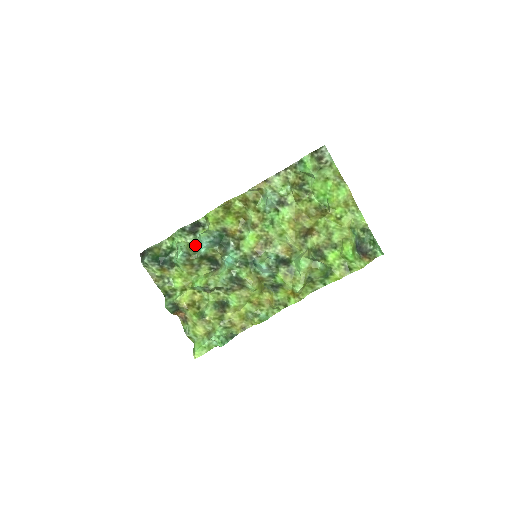
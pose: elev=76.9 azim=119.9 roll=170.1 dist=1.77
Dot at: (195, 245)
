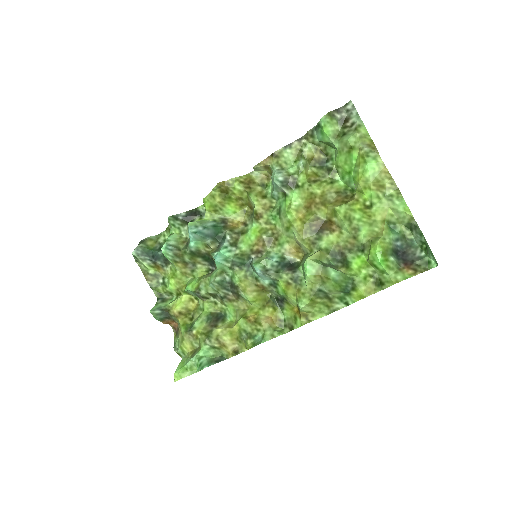
Dot at: (189, 238)
